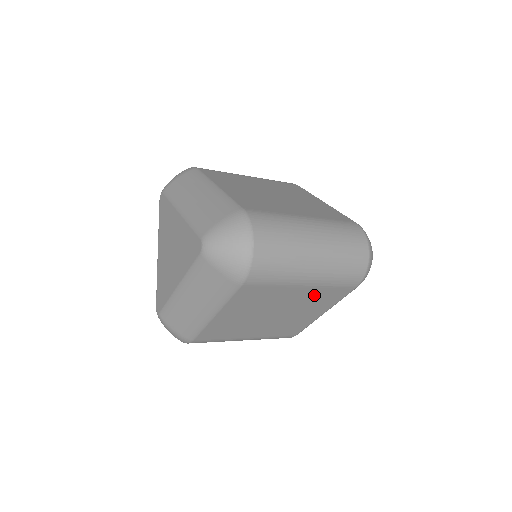
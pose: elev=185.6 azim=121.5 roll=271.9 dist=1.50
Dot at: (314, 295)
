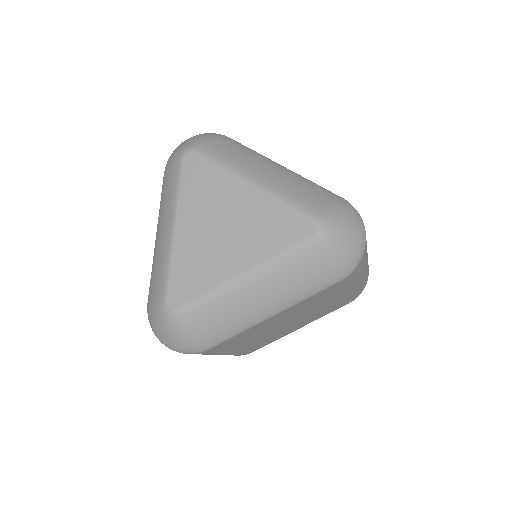
Dot at: (332, 305)
